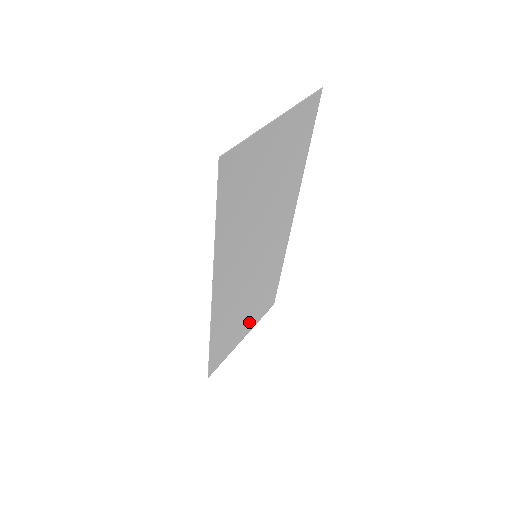
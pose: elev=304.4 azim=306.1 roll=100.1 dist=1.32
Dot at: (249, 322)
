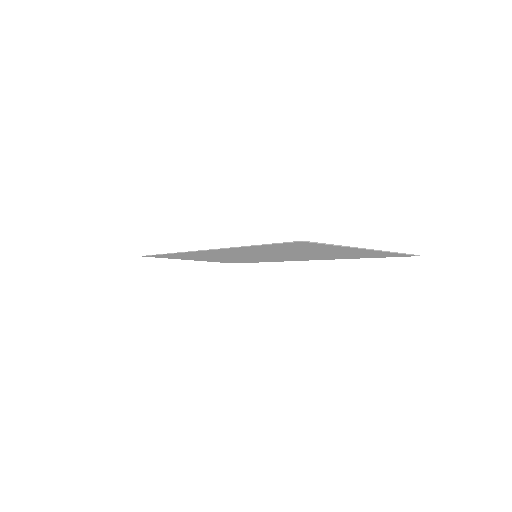
Dot at: occluded
